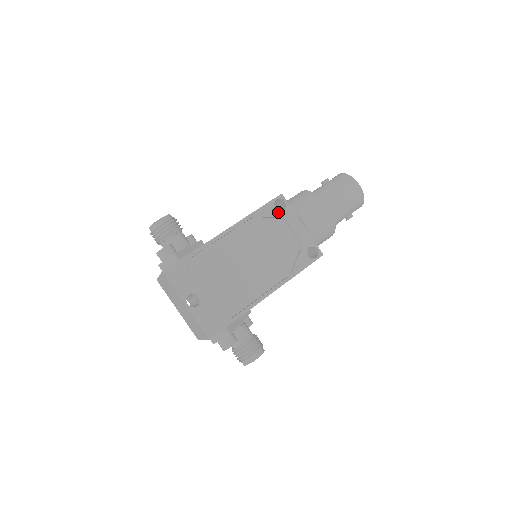
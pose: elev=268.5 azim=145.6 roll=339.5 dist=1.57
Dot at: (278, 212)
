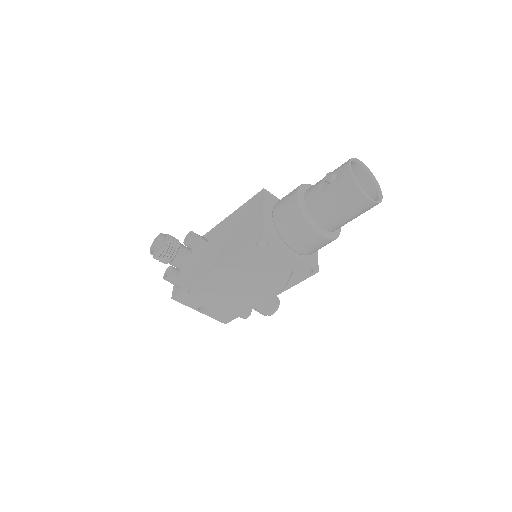
Dot at: (262, 250)
